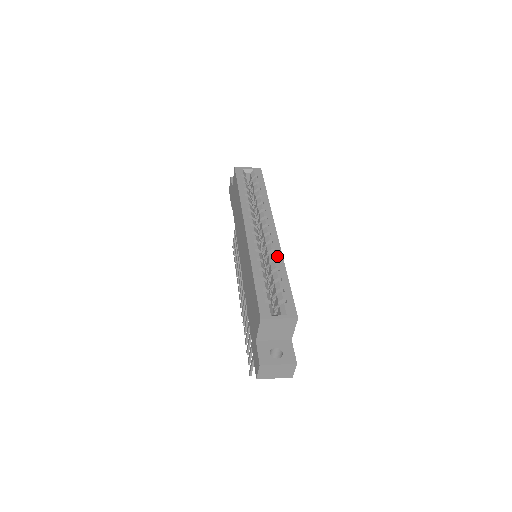
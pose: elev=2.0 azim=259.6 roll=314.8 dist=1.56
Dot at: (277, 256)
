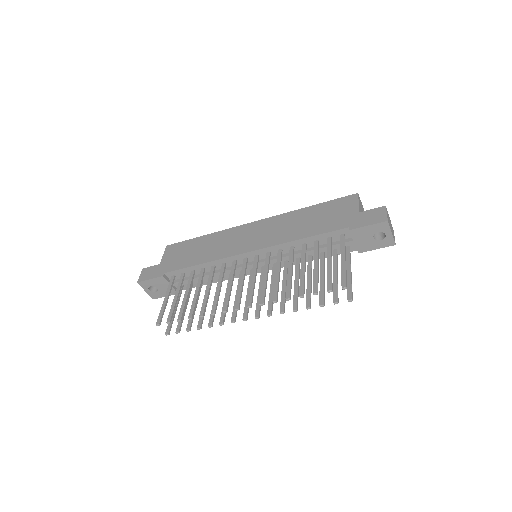
Dot at: occluded
